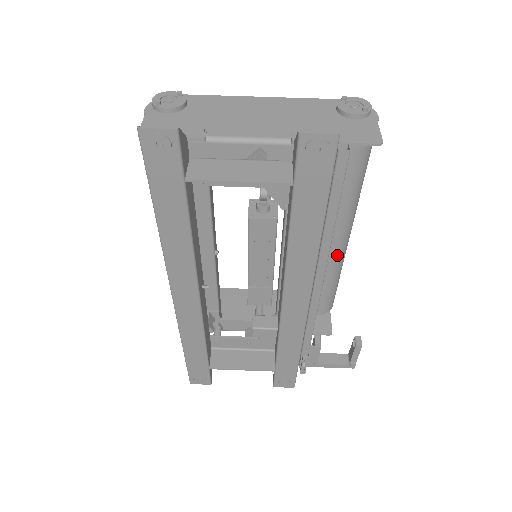
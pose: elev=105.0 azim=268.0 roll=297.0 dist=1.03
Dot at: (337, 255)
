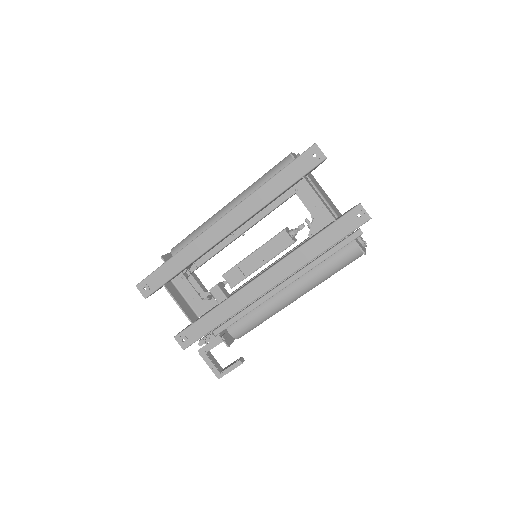
Dot at: (282, 302)
